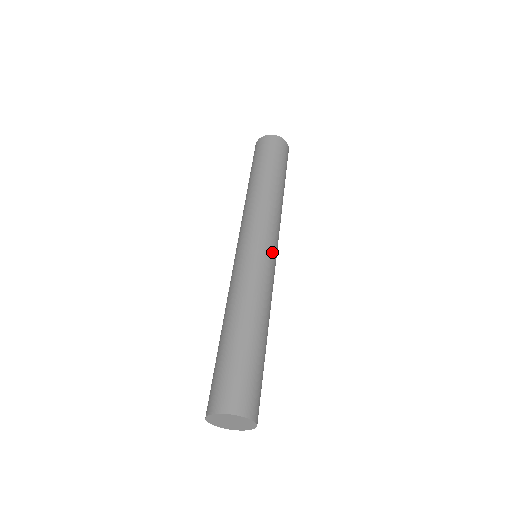
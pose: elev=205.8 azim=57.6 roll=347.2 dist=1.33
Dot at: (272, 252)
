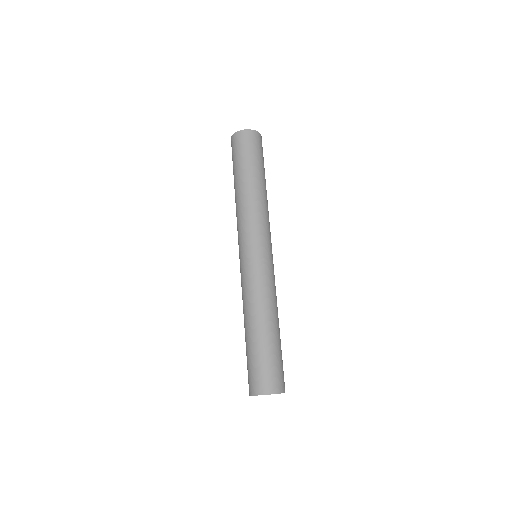
Dot at: (267, 254)
